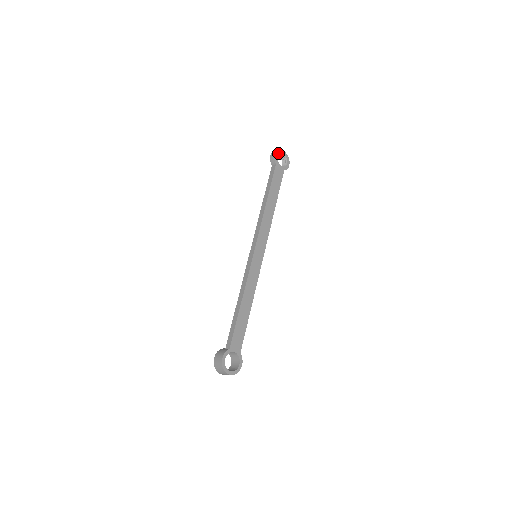
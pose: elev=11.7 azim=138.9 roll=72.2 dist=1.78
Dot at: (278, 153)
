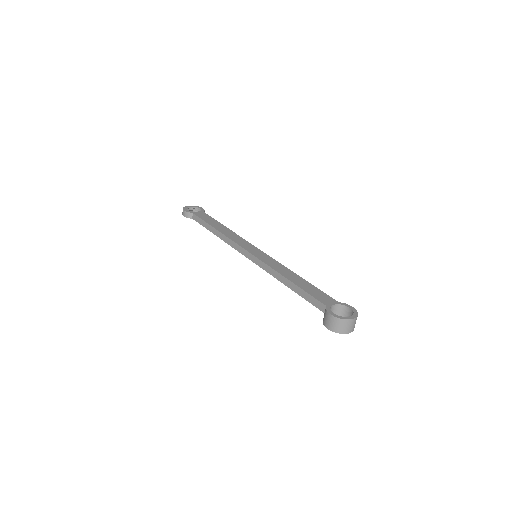
Dot at: (186, 209)
